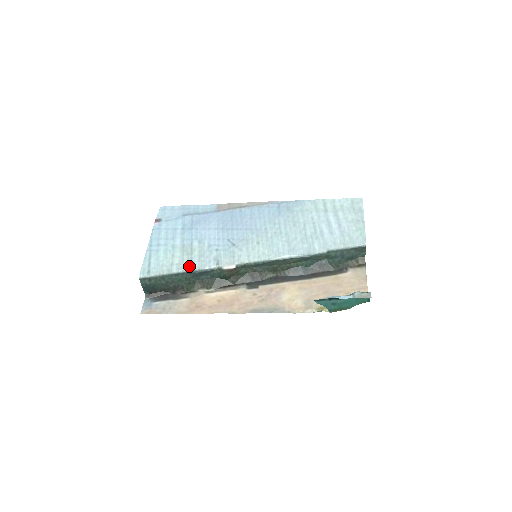
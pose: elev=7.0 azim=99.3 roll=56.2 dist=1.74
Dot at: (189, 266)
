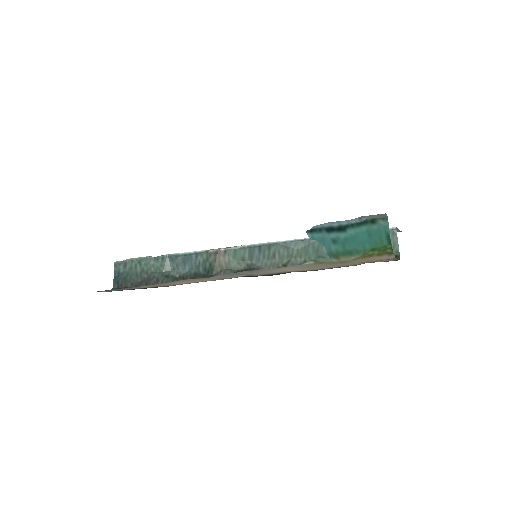
Dot at: occluded
